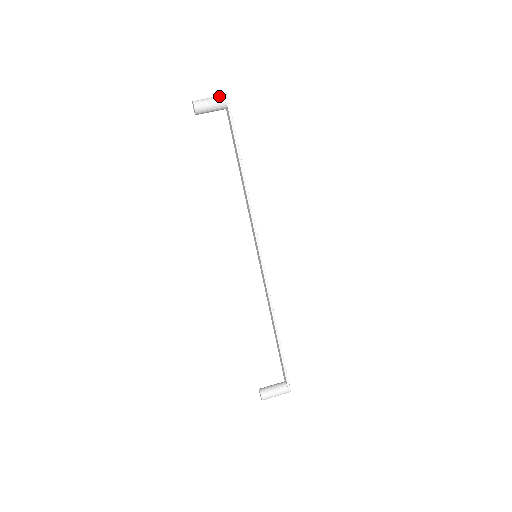
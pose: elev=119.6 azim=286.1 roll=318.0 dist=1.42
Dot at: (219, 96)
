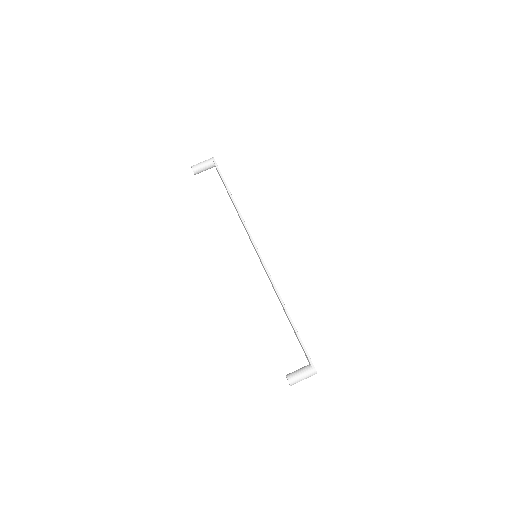
Dot at: (208, 159)
